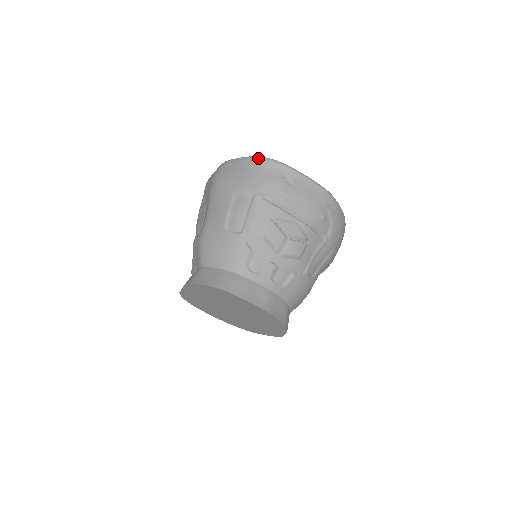
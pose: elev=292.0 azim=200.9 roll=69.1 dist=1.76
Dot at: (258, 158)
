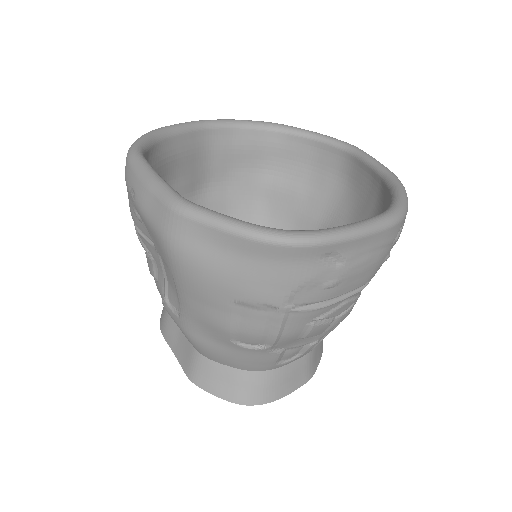
Dot at: (269, 244)
